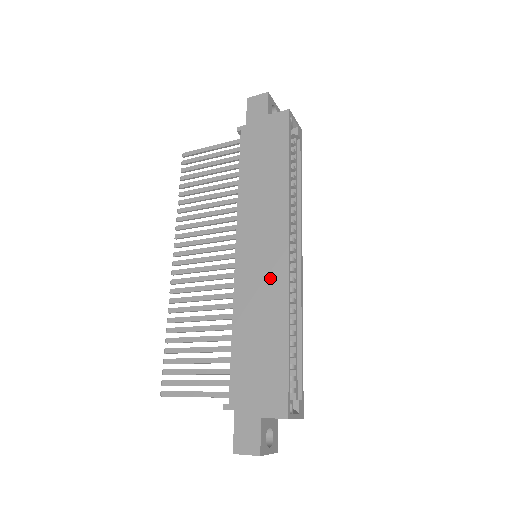
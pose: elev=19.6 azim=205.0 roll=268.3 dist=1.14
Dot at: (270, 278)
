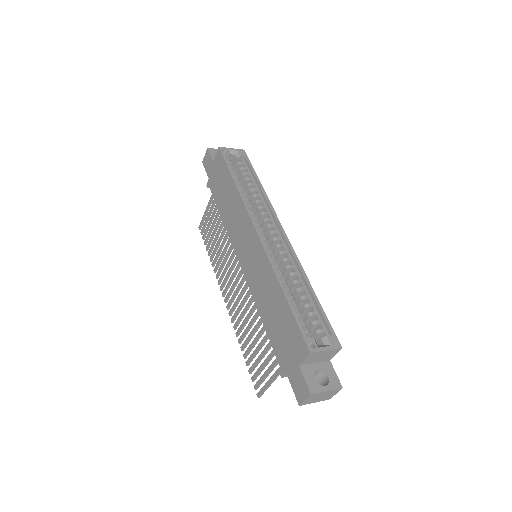
Dot at: (259, 263)
